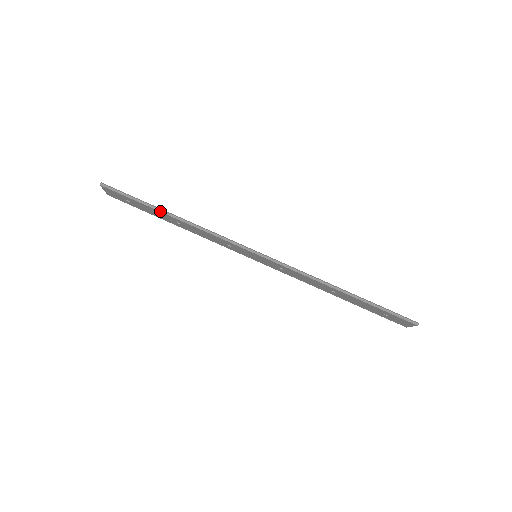
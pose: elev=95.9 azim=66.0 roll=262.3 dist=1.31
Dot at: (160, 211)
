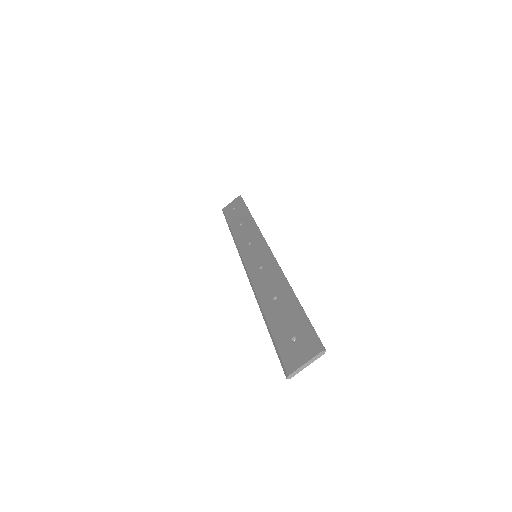
Dot at: (248, 212)
